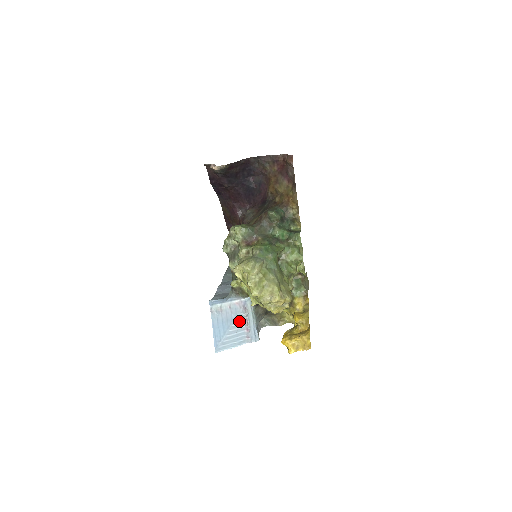
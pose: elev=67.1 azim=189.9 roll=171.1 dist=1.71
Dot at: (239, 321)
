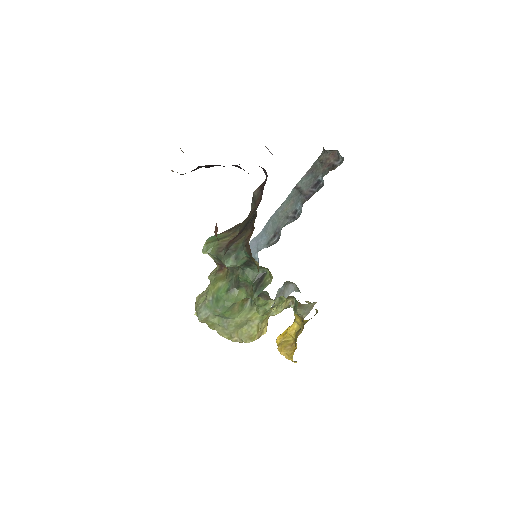
Dot at: occluded
